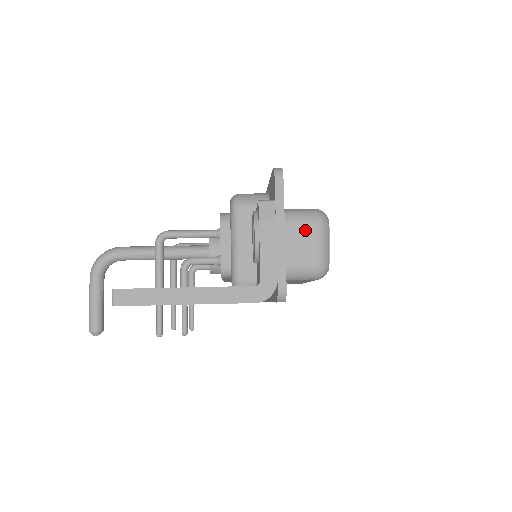
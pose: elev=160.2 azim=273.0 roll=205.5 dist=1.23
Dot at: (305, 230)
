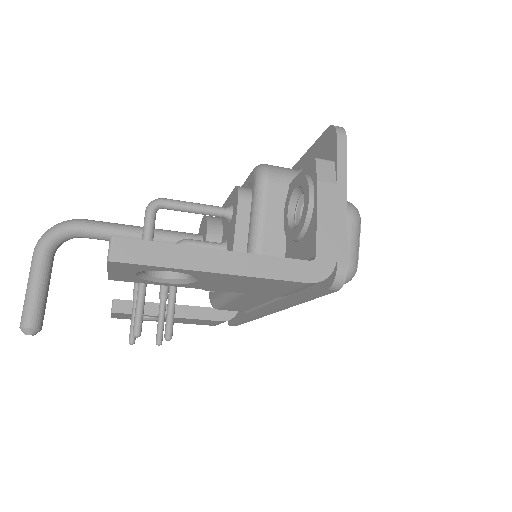
Dot at: occluded
